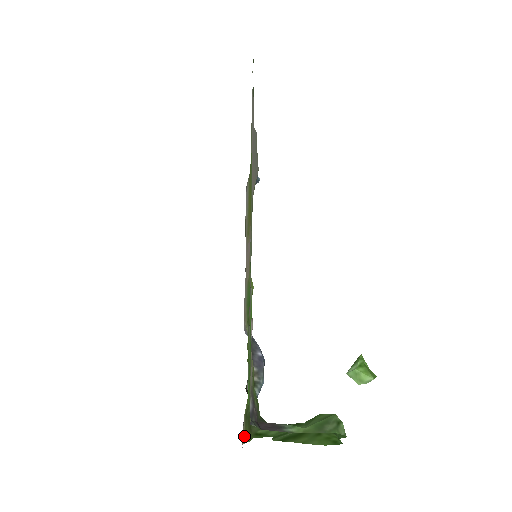
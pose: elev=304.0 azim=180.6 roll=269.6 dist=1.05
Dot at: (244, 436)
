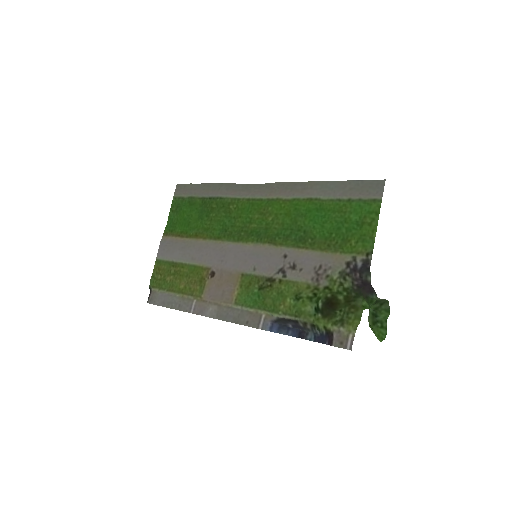
Dot at: (351, 329)
